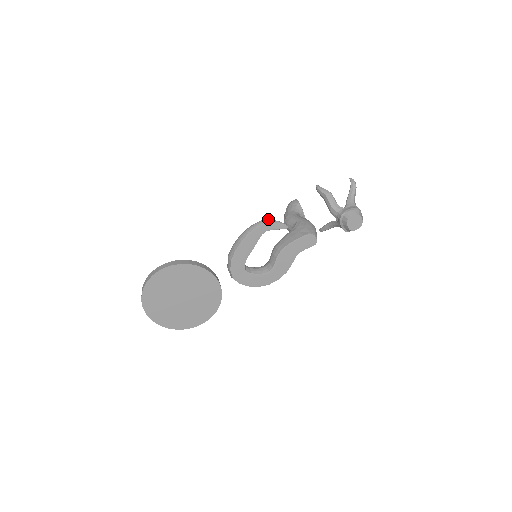
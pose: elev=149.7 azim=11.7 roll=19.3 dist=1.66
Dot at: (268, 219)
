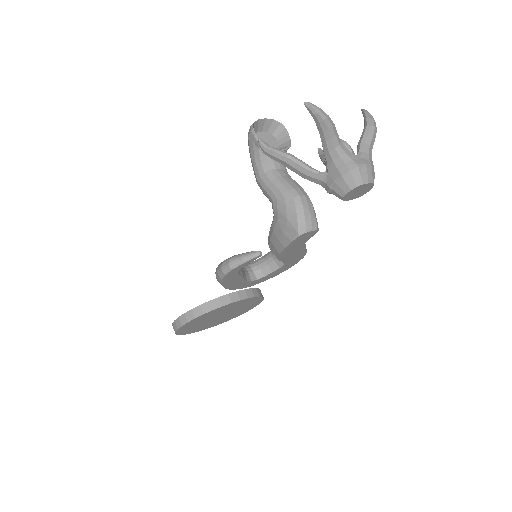
Dot at: (228, 265)
